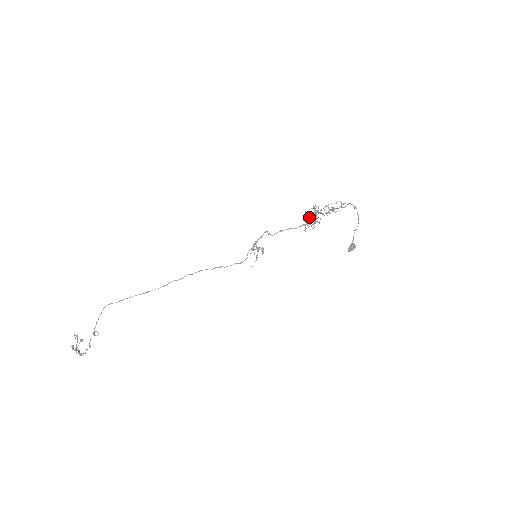
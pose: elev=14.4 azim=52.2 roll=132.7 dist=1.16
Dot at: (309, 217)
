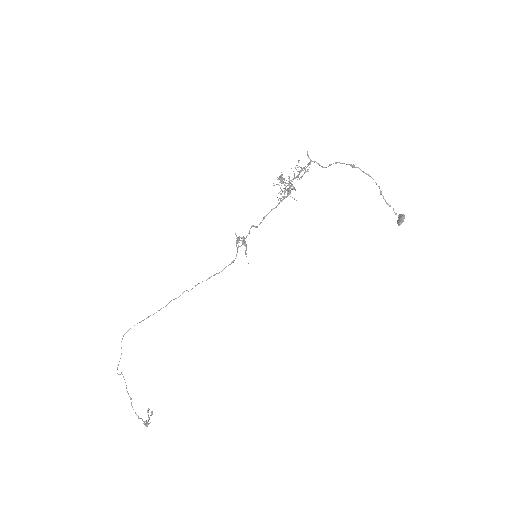
Dot at: (273, 185)
